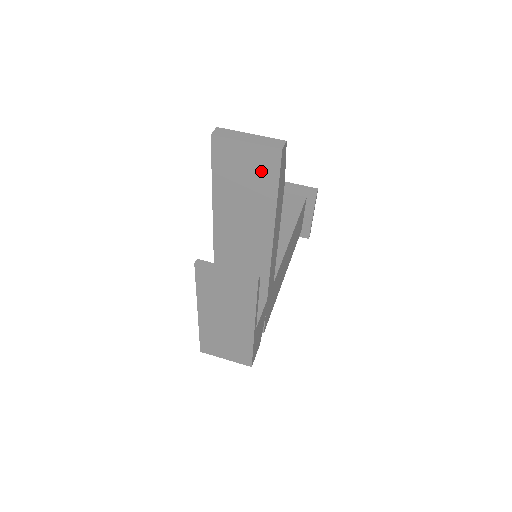
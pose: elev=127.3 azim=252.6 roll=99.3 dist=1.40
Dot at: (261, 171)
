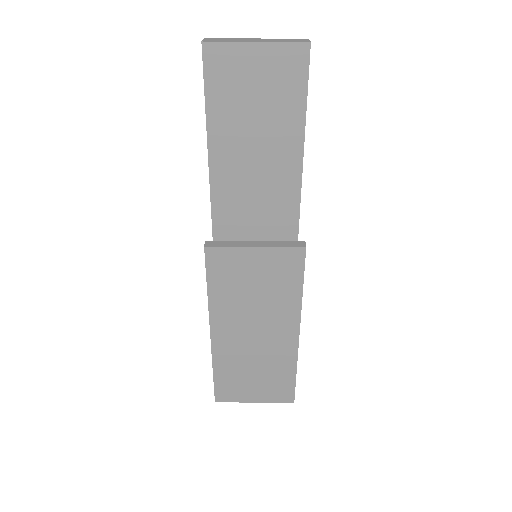
Dot at: (280, 88)
